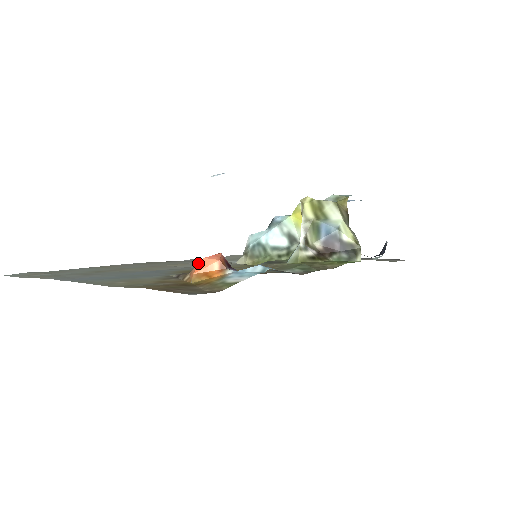
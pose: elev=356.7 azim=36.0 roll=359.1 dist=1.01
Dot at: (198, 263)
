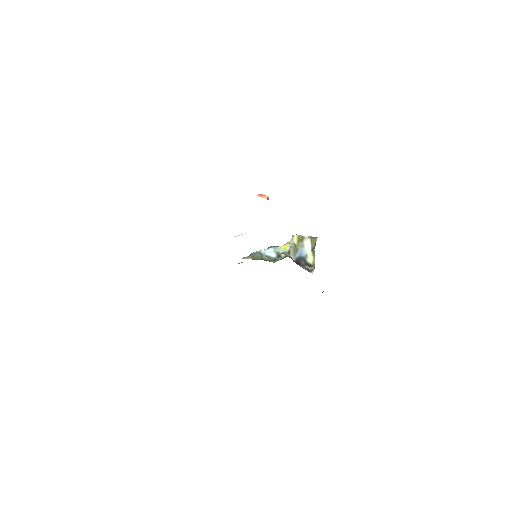
Dot at: (257, 195)
